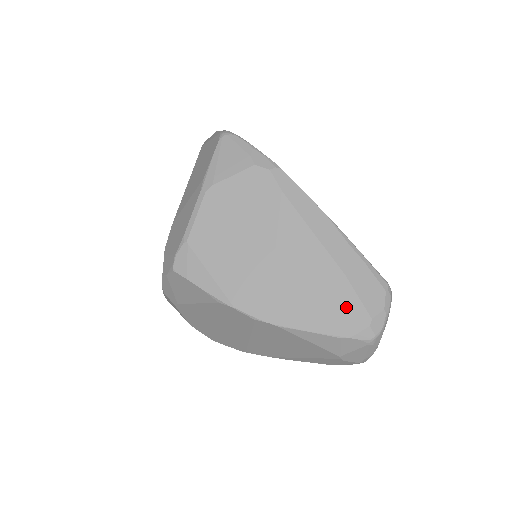
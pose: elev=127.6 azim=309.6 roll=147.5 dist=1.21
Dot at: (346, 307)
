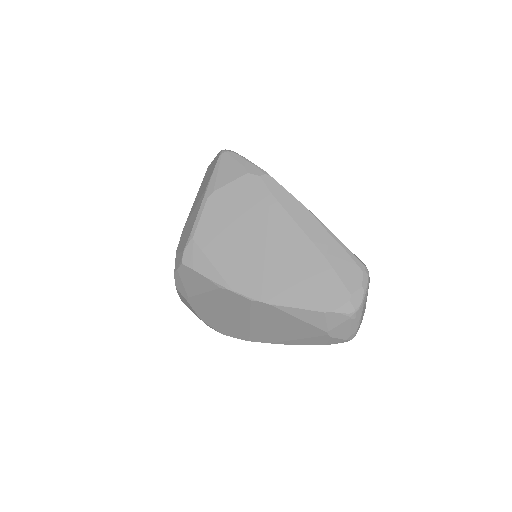
Dot at: (328, 286)
